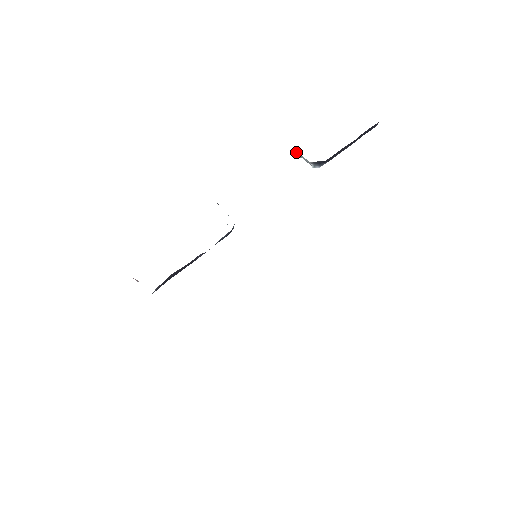
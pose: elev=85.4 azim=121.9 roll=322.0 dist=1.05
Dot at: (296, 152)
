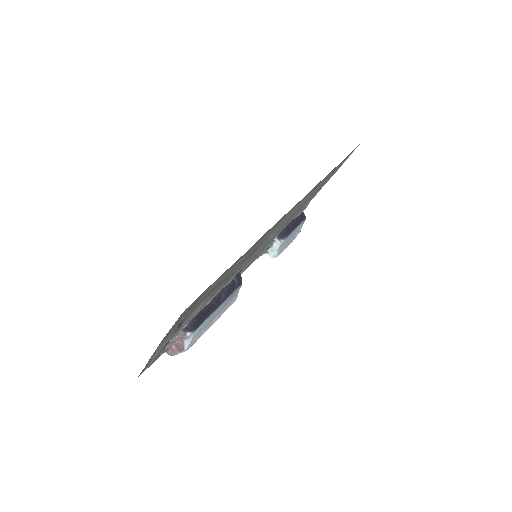
Dot at: (270, 255)
